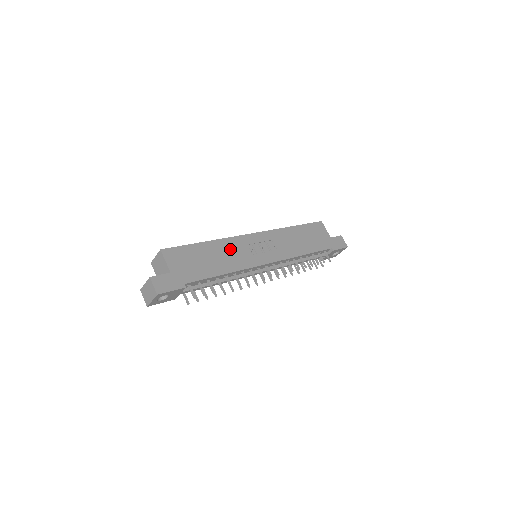
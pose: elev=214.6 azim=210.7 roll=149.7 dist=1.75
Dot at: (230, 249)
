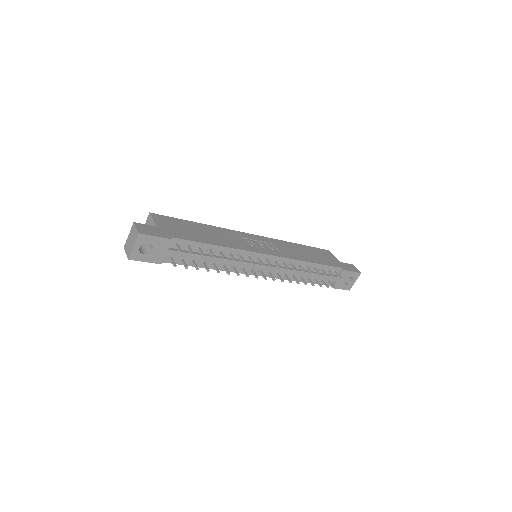
Dot at: (226, 234)
